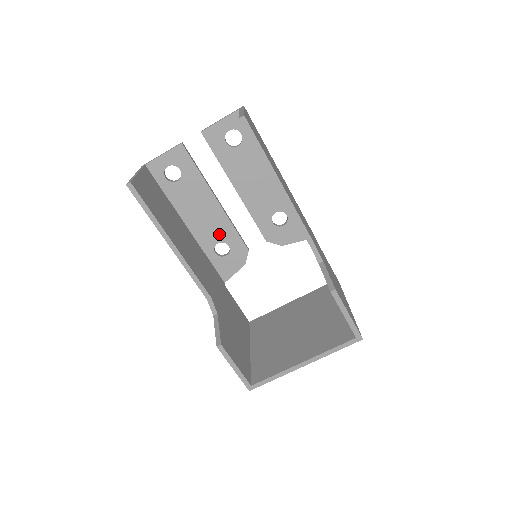
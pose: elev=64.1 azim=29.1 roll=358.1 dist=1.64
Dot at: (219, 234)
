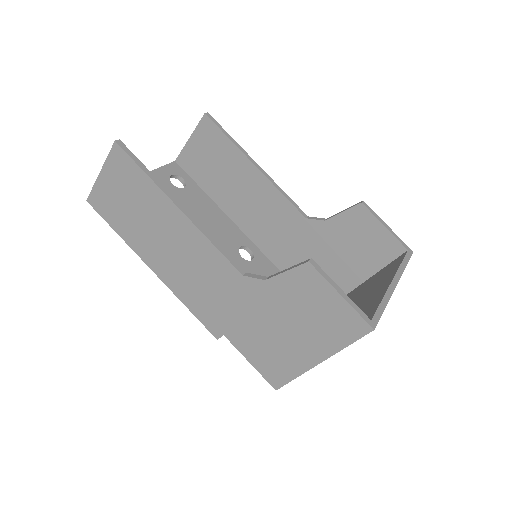
Dot at: occluded
